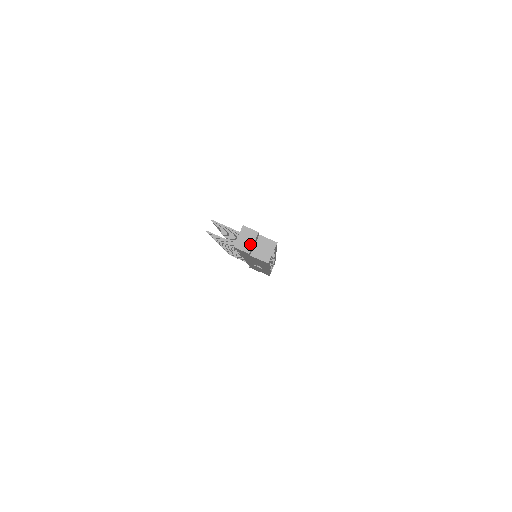
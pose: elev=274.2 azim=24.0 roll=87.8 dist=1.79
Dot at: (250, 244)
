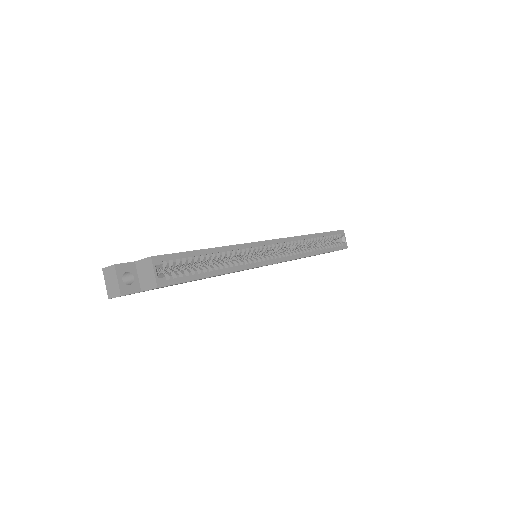
Dot at: (116, 284)
